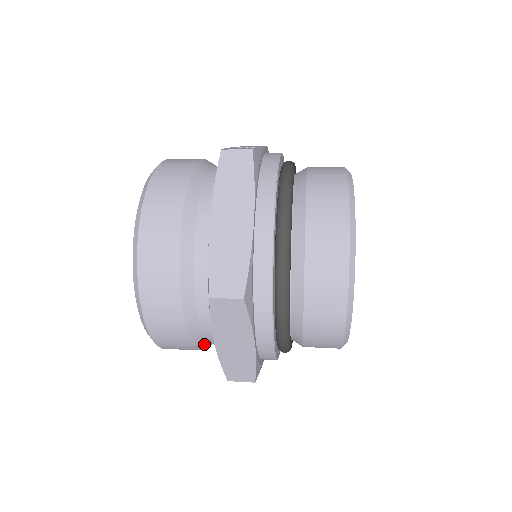
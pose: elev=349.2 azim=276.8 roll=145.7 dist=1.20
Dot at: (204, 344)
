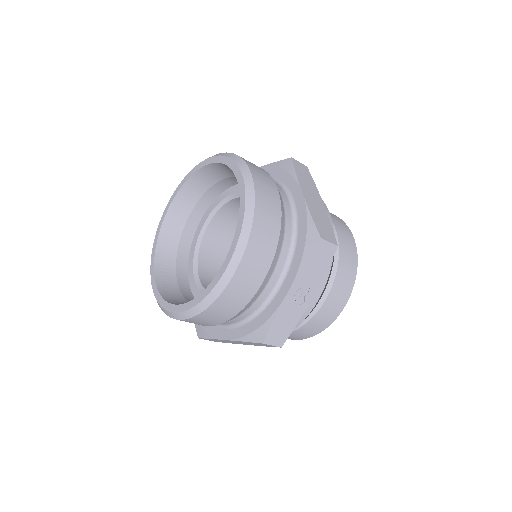
Dot at: (283, 225)
